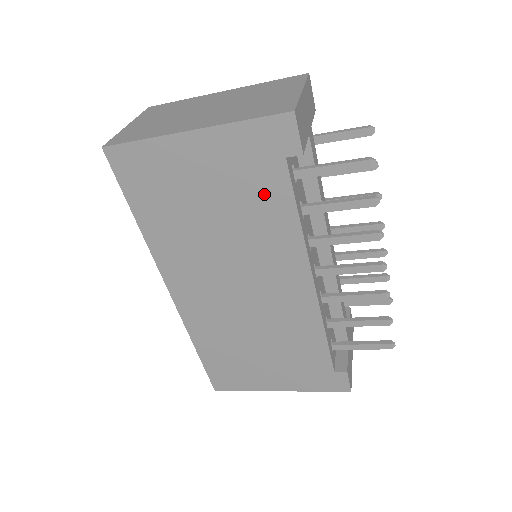
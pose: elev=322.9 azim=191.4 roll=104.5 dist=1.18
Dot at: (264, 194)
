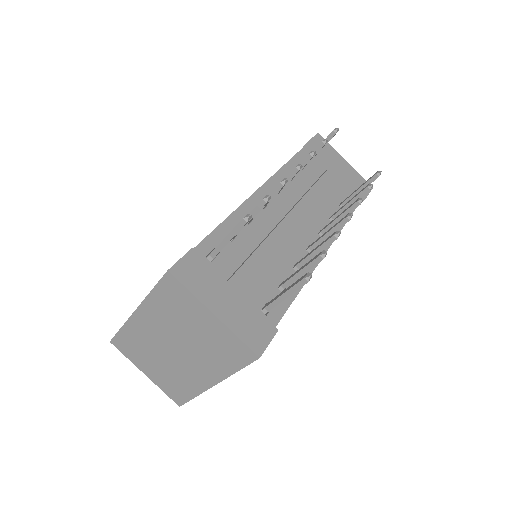
Dot at: occluded
